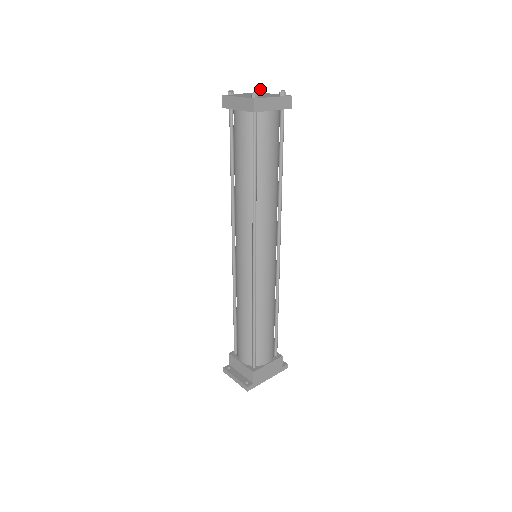
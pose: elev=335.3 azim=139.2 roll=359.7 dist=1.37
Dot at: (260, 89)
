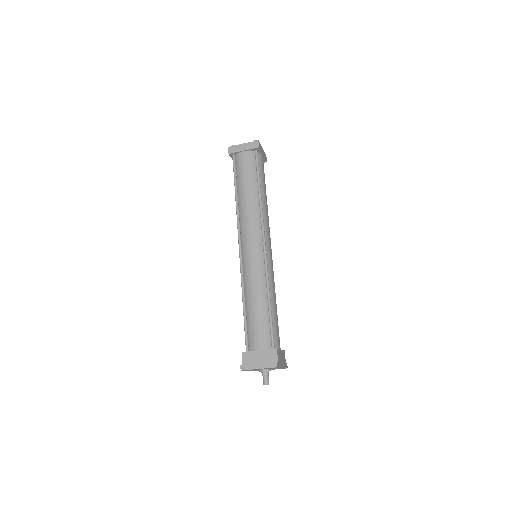
Dot at: occluded
